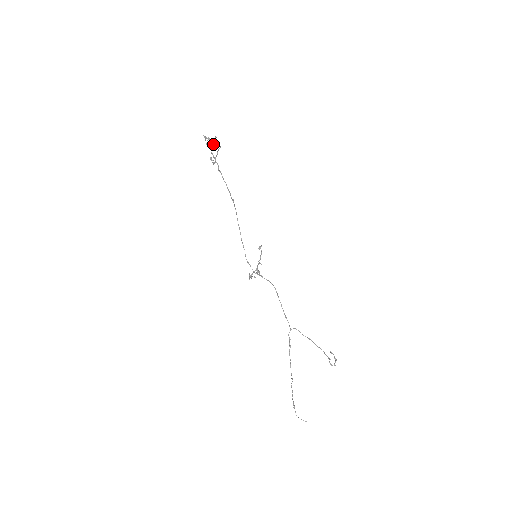
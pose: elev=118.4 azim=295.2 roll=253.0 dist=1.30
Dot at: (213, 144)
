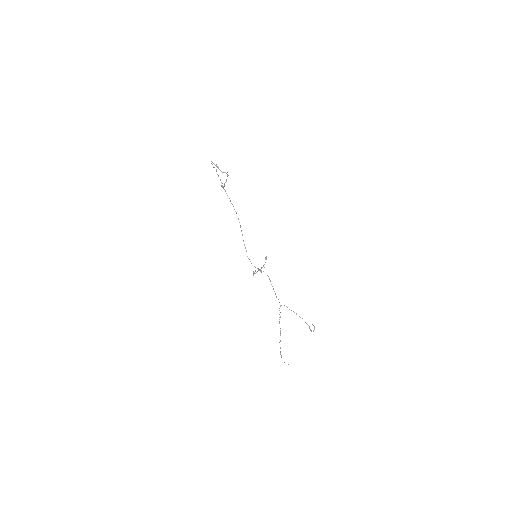
Dot at: (221, 171)
